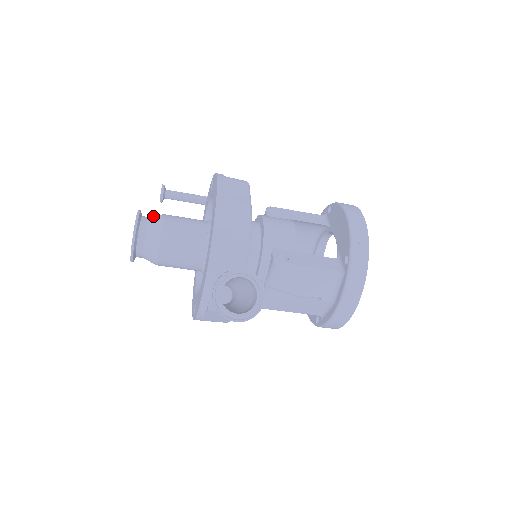
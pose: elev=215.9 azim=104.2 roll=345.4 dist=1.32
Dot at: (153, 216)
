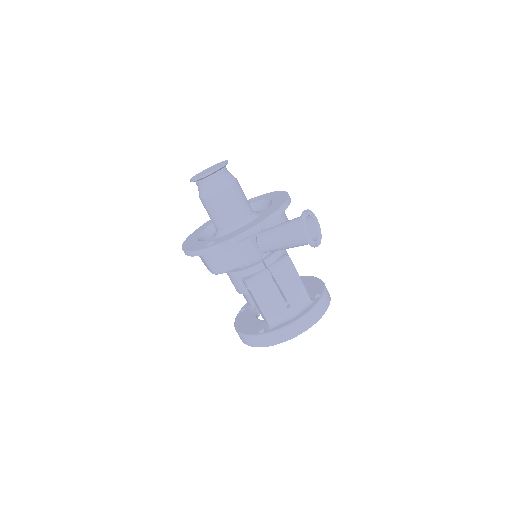
Dot at: occluded
